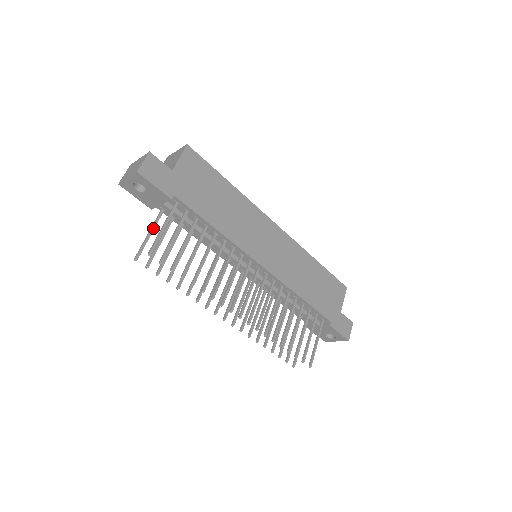
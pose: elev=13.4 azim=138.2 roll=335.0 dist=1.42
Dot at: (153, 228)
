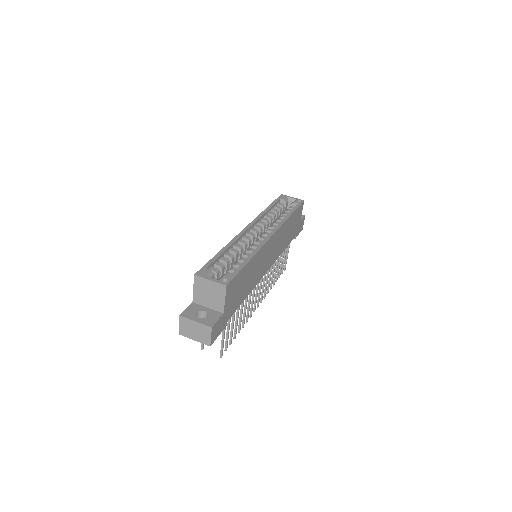
Dot at: occluded
